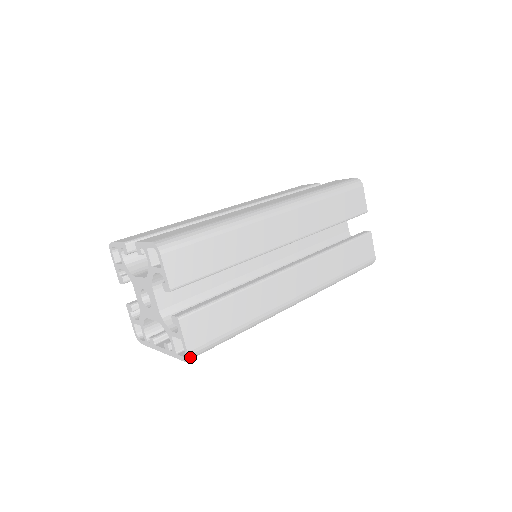
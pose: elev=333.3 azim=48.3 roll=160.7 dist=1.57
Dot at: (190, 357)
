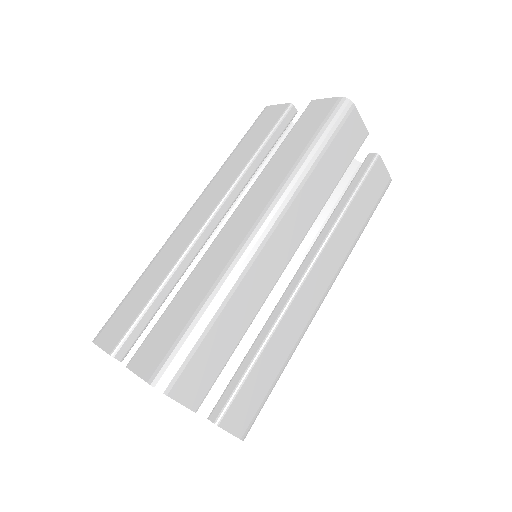
Dot at: (244, 438)
